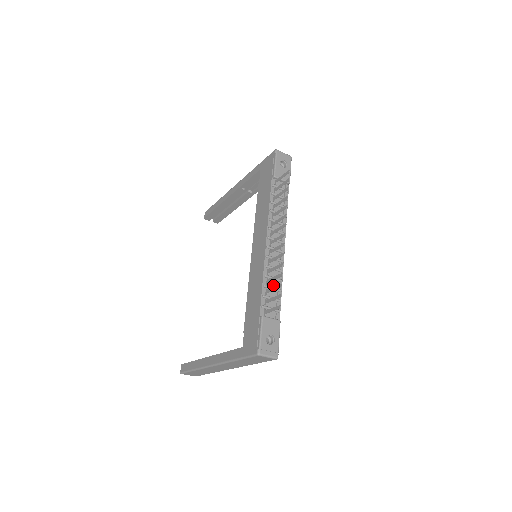
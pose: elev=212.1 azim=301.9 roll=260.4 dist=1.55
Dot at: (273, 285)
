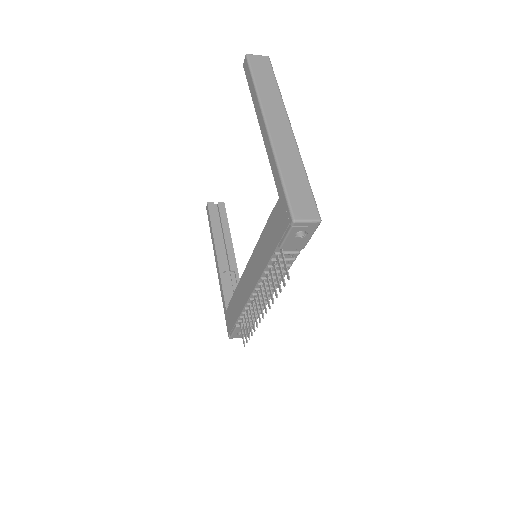
Dot at: occluded
